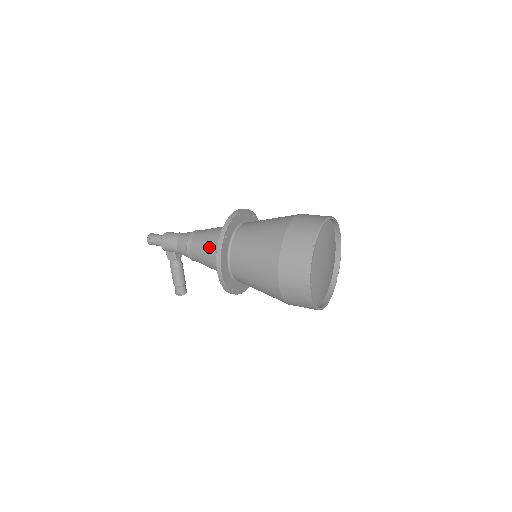
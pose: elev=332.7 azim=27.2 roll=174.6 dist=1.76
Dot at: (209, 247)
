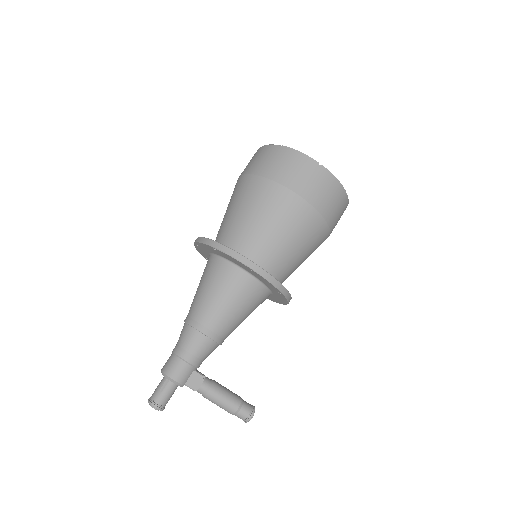
Dot at: (217, 288)
